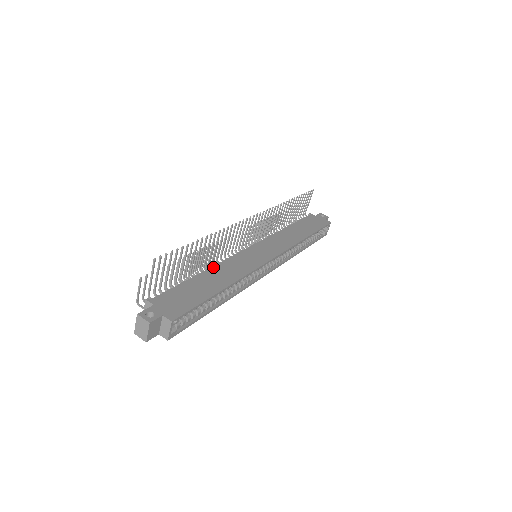
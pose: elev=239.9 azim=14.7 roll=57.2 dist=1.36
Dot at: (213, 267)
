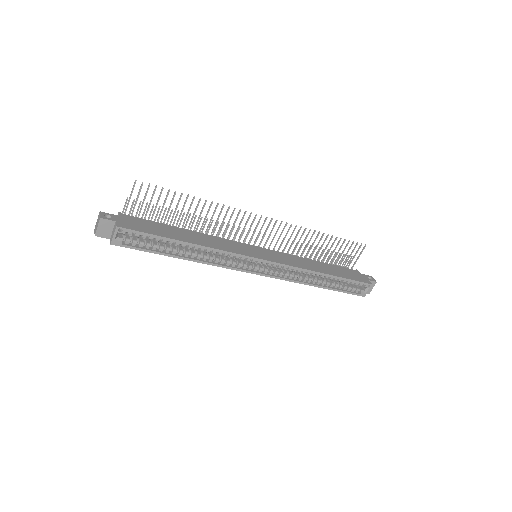
Dot at: (200, 233)
